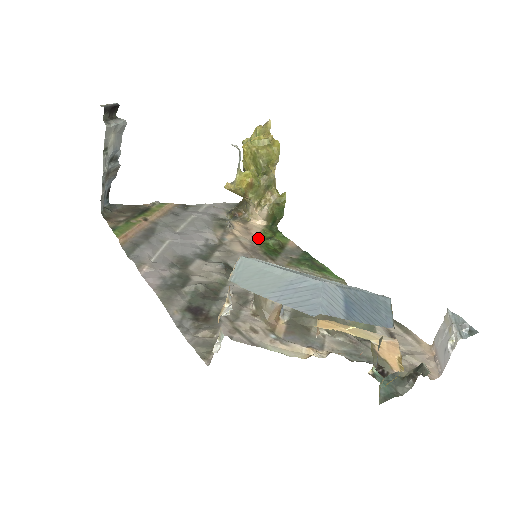
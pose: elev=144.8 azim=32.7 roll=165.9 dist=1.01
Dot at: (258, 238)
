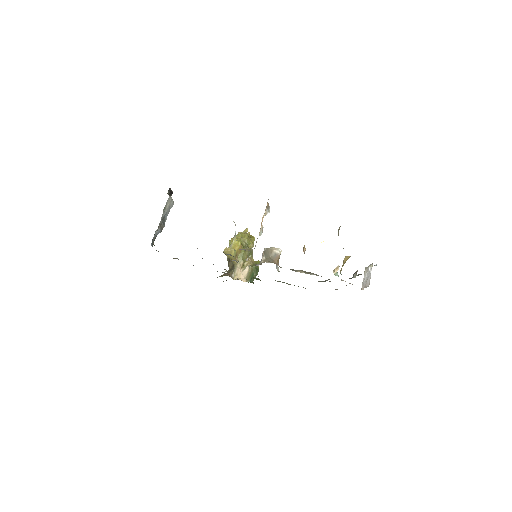
Dot at: occluded
